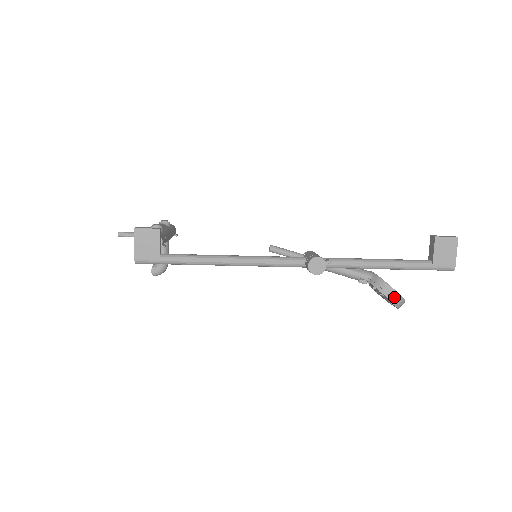
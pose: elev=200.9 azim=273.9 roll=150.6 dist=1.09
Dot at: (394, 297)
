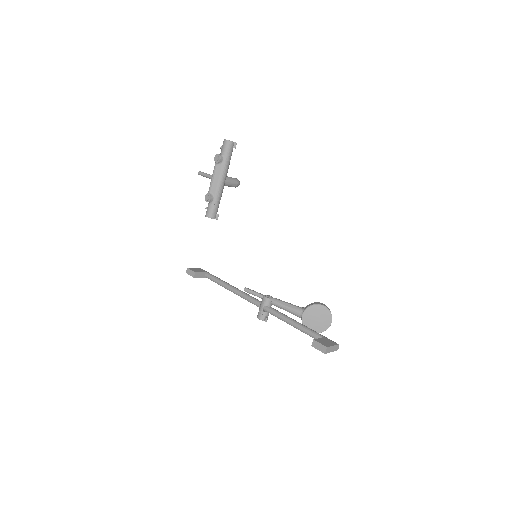
Dot at: occluded
